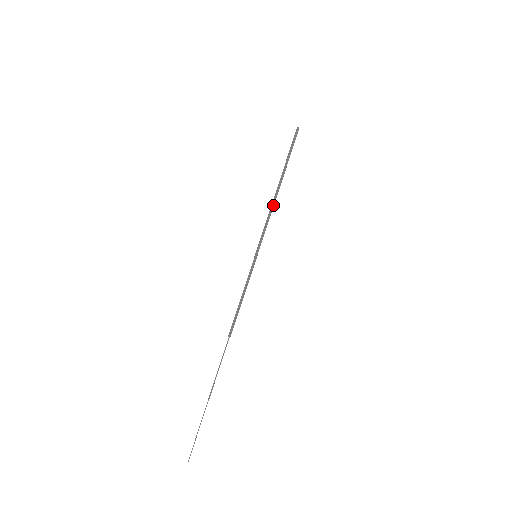
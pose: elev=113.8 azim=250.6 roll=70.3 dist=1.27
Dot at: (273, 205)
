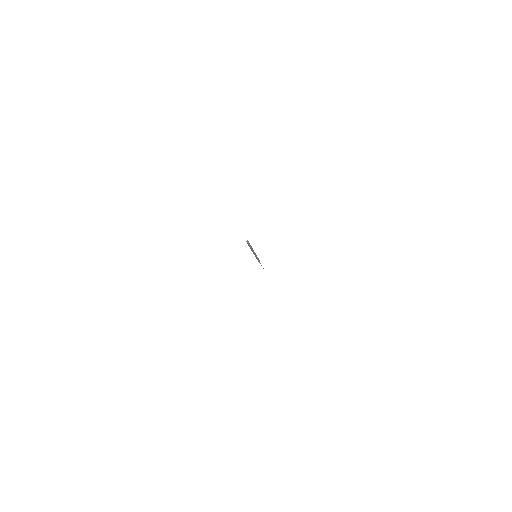
Dot at: (253, 252)
